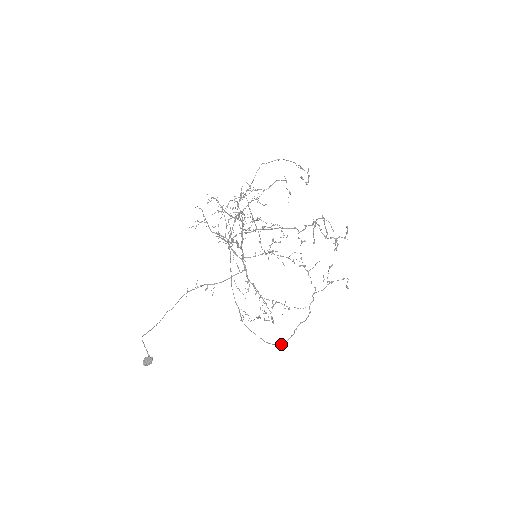
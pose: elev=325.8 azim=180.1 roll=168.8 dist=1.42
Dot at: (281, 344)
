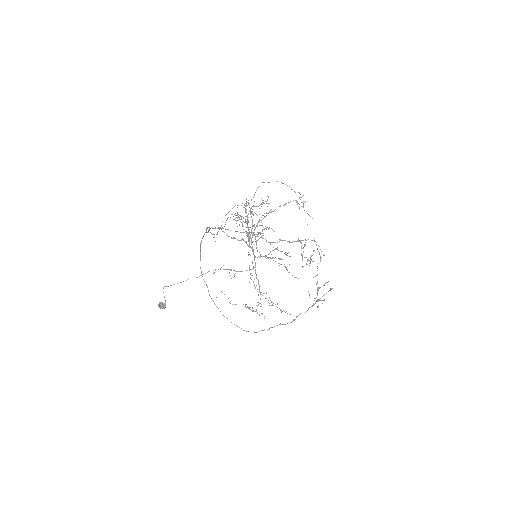
Dot at: occluded
